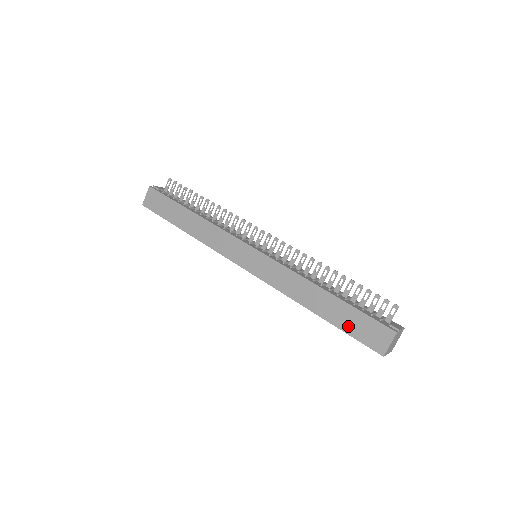
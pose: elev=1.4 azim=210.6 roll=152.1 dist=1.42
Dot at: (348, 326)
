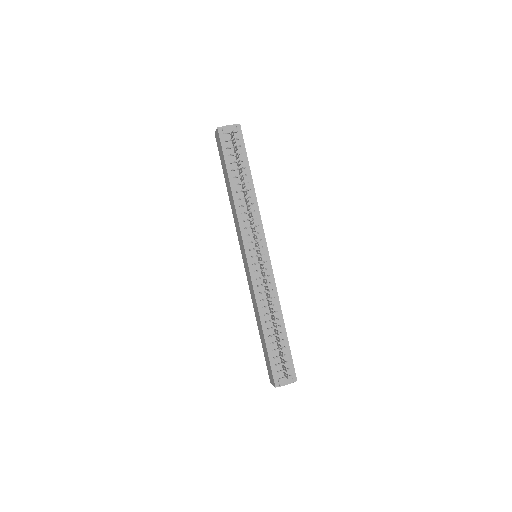
Dot at: (265, 354)
